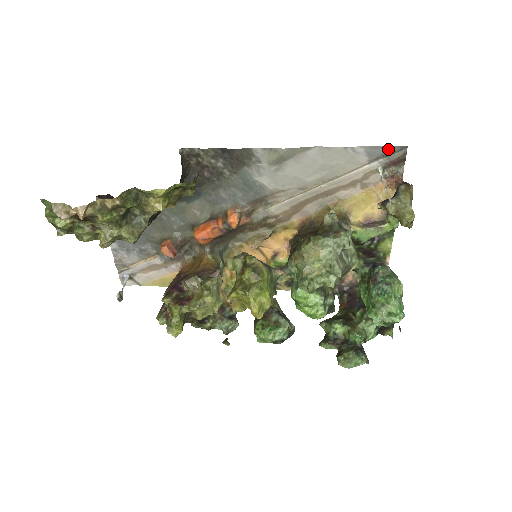
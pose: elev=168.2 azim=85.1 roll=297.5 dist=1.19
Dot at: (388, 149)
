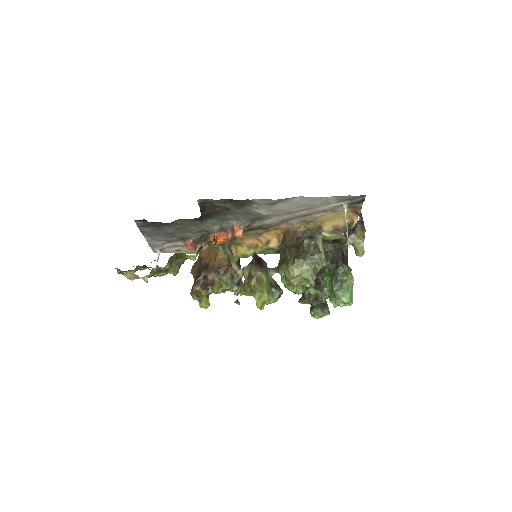
Dot at: (352, 197)
